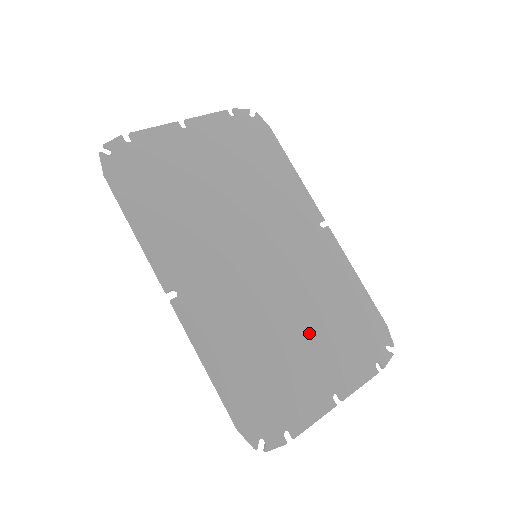
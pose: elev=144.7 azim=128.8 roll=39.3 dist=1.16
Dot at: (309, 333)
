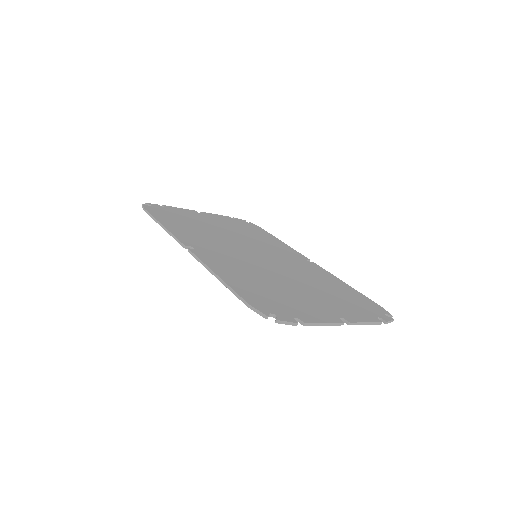
Dot at: (308, 289)
